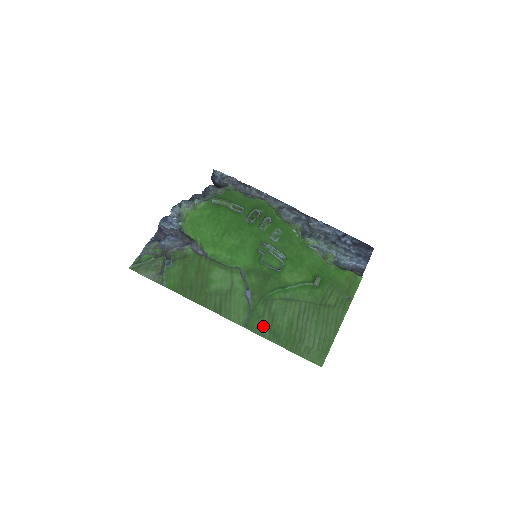
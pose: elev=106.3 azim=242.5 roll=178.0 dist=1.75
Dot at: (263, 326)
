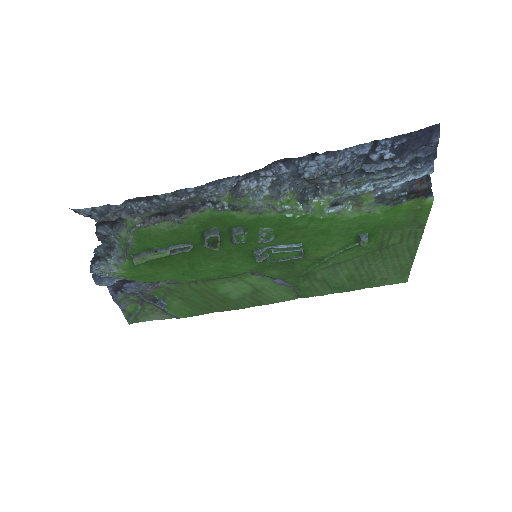
Dot at: (318, 291)
